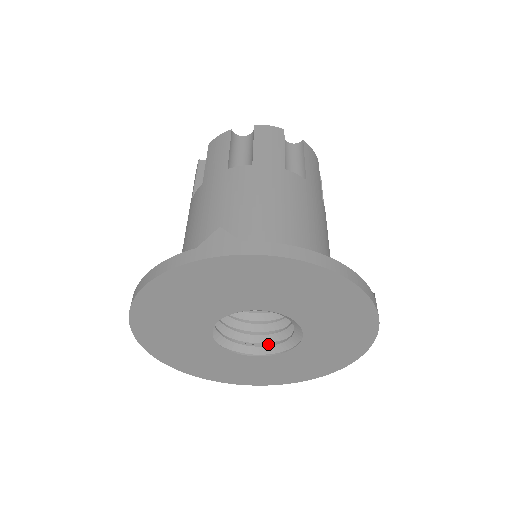
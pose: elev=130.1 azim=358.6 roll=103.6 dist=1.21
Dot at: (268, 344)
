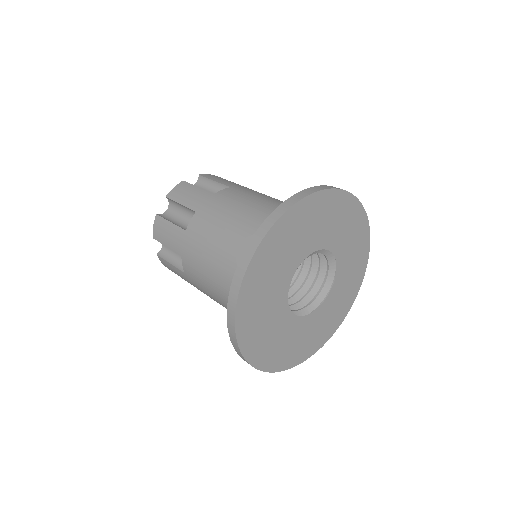
Dot at: (322, 286)
